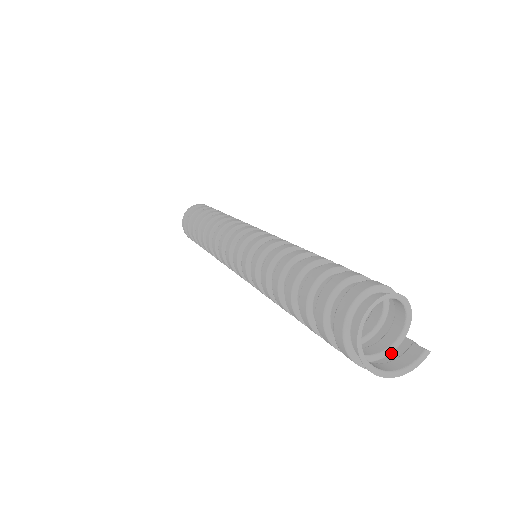
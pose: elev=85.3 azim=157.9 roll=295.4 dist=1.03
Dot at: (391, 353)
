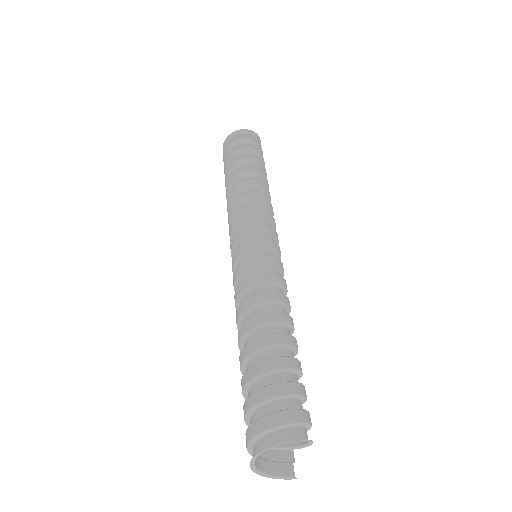
Dot at: (276, 450)
